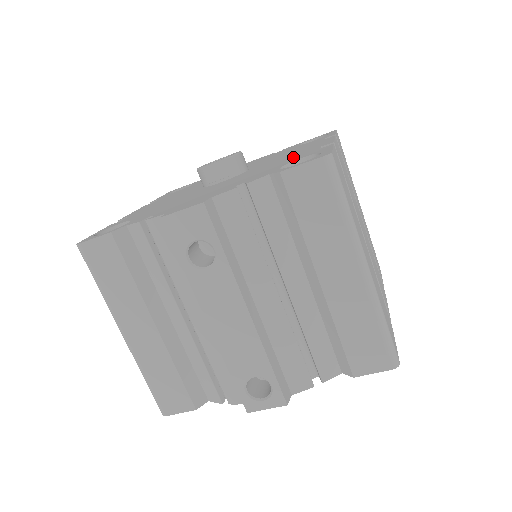
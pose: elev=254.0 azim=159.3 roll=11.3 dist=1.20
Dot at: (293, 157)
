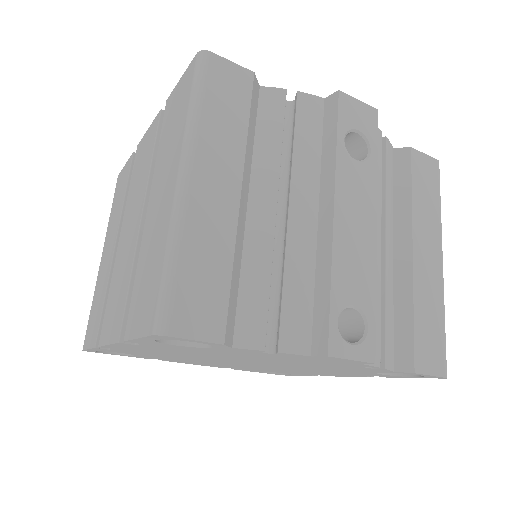
Dot at: occluded
